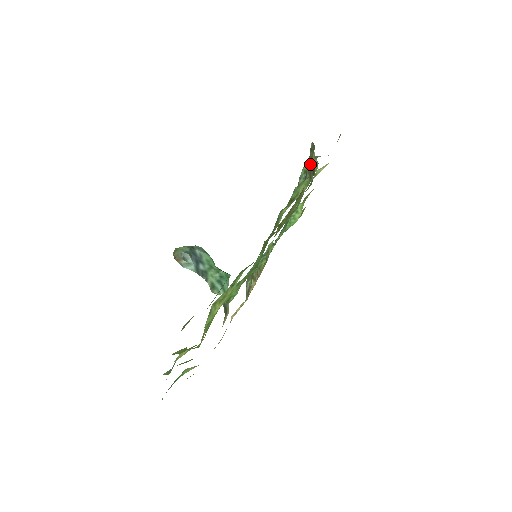
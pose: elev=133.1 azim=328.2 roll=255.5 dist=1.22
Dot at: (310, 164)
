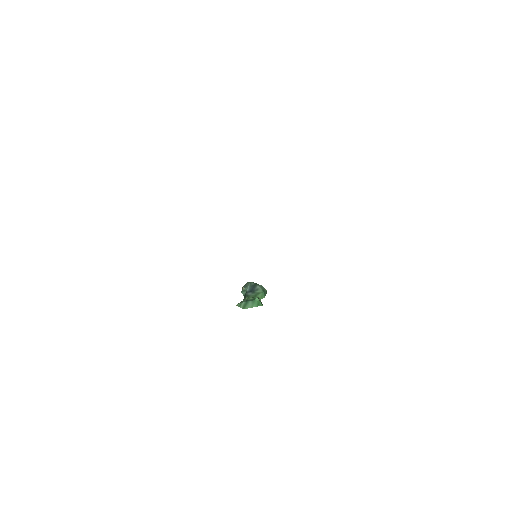
Dot at: occluded
